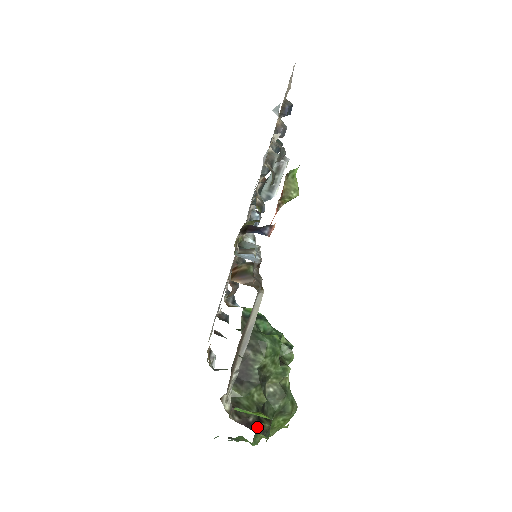
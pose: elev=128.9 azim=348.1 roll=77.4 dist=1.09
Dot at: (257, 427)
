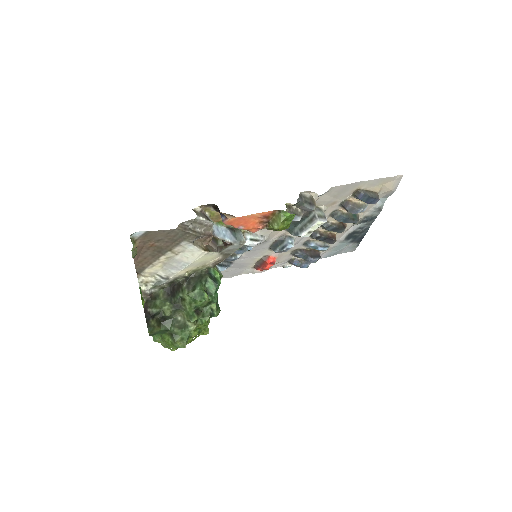
Dot at: (148, 318)
